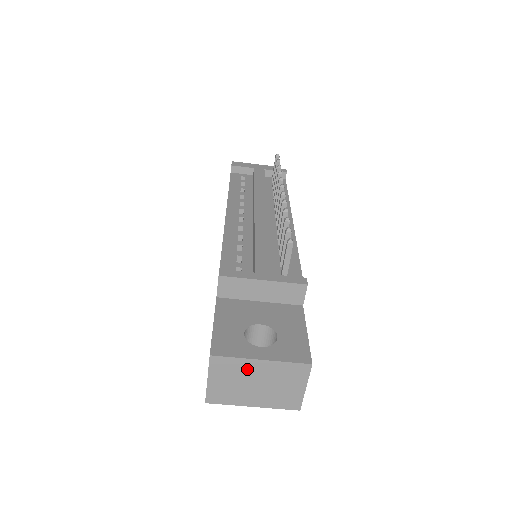
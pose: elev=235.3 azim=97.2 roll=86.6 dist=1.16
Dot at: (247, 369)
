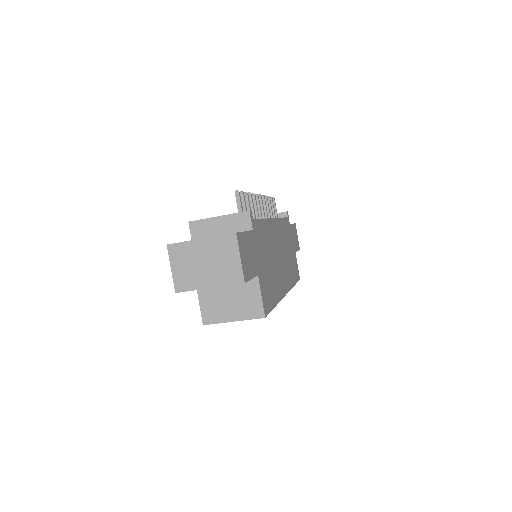
Dot at: (194, 251)
